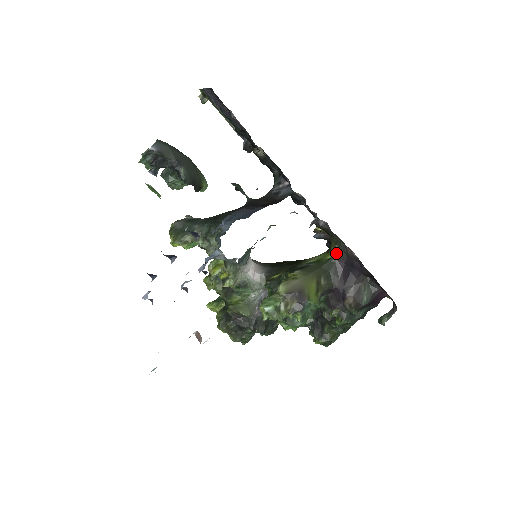
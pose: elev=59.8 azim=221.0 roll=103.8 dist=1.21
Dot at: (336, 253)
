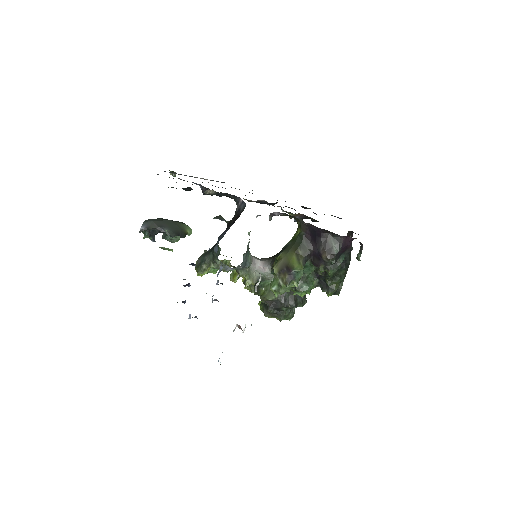
Dot at: (301, 228)
